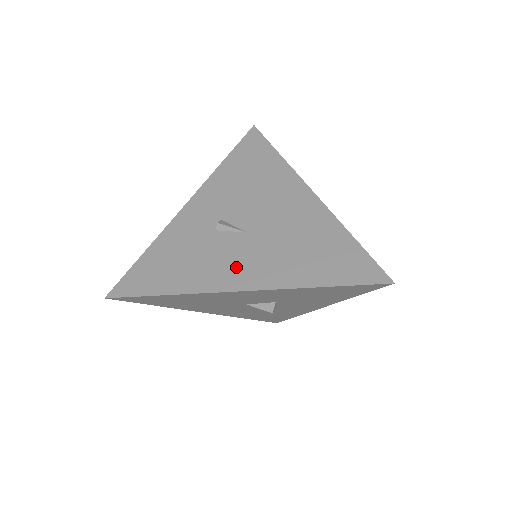
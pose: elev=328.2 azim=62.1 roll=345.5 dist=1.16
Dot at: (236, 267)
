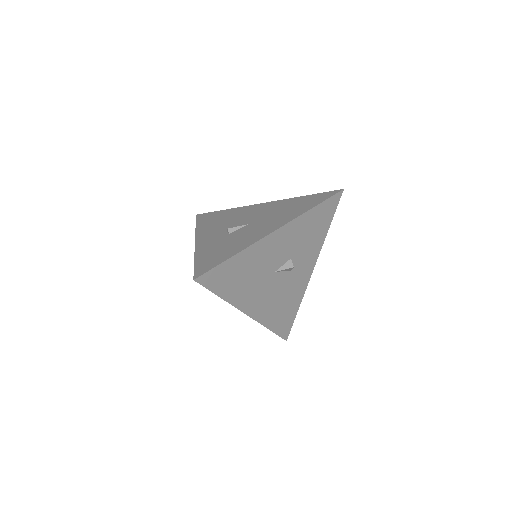
Dot at: (261, 230)
